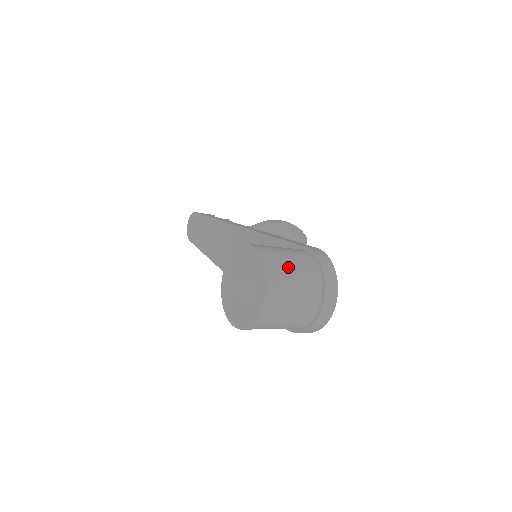
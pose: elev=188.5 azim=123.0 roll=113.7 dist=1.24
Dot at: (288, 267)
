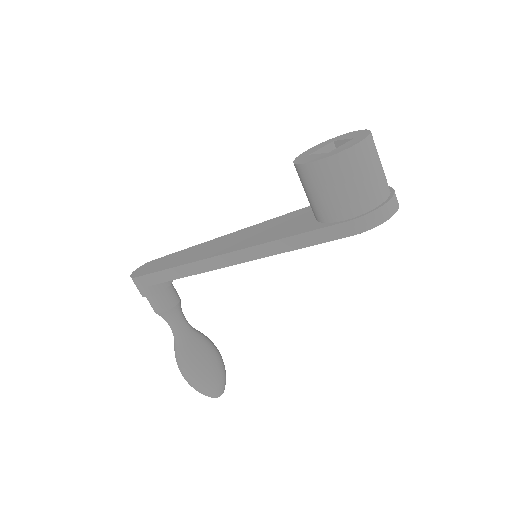
Dot at: occluded
